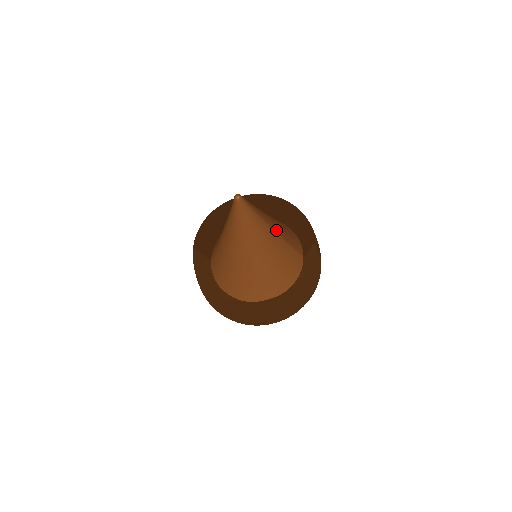
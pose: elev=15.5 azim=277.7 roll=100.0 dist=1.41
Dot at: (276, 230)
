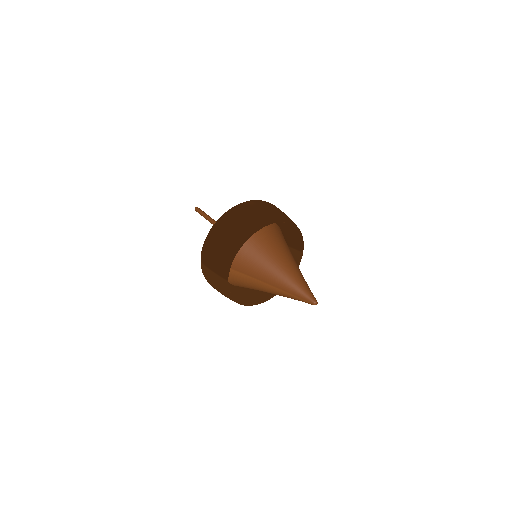
Dot at: occluded
